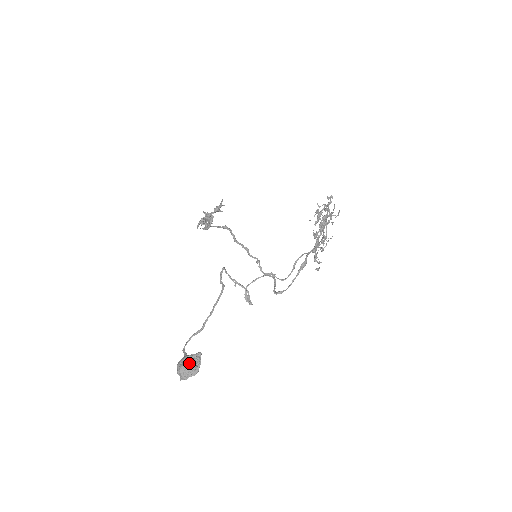
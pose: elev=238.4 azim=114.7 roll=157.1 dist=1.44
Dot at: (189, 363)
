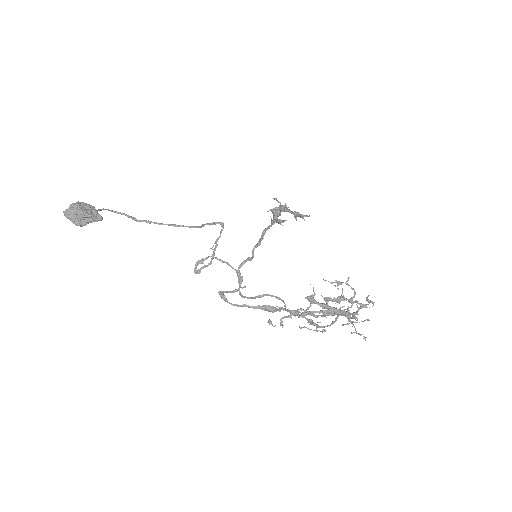
Dot at: (84, 209)
